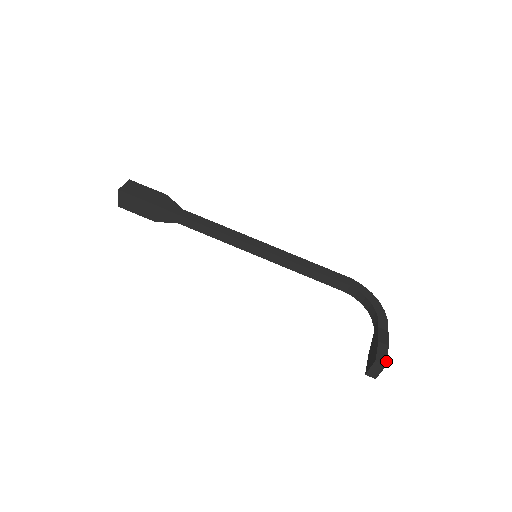
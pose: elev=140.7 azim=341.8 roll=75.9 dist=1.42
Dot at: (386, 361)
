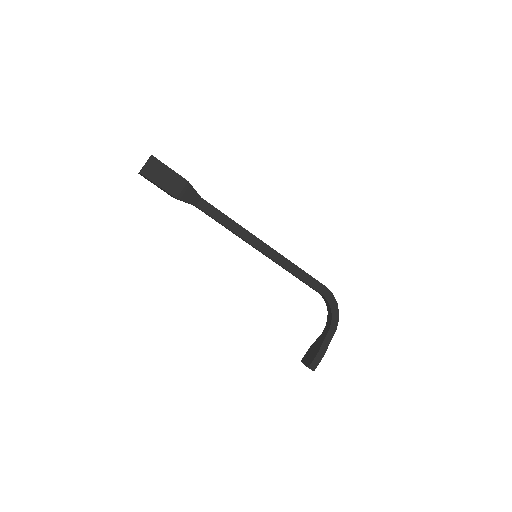
Dot at: (315, 368)
